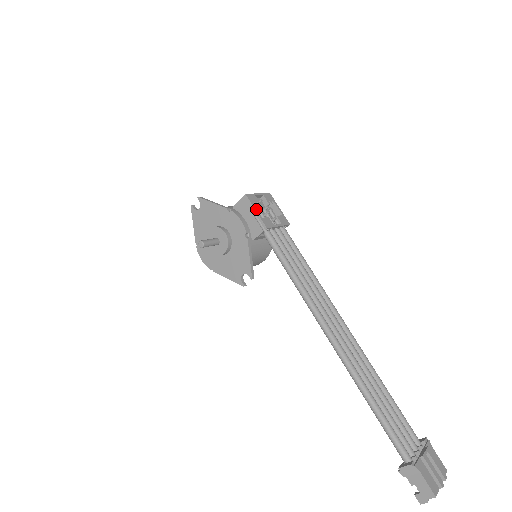
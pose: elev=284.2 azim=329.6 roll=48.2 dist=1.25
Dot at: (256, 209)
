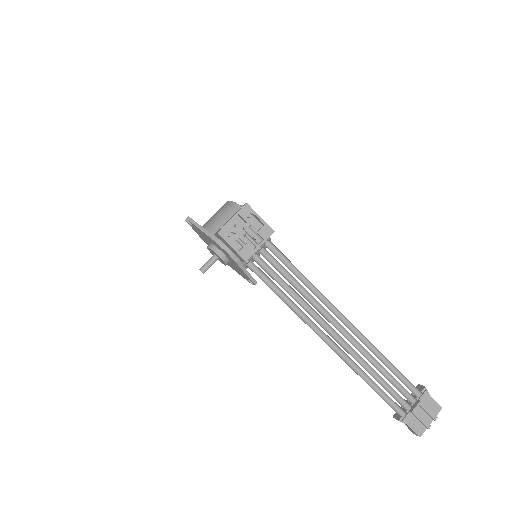
Dot at: (231, 244)
